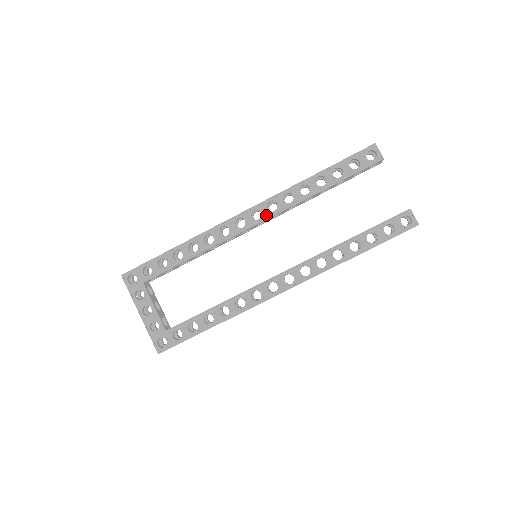
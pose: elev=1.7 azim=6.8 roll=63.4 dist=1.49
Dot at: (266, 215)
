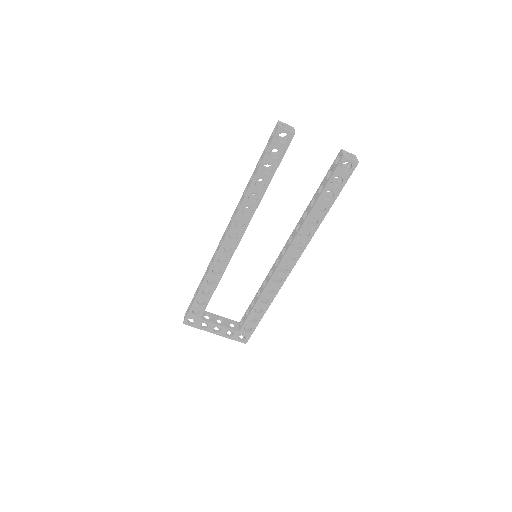
Dot at: (241, 232)
